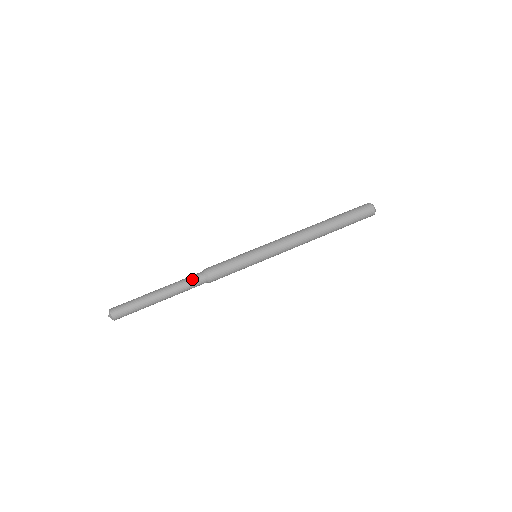
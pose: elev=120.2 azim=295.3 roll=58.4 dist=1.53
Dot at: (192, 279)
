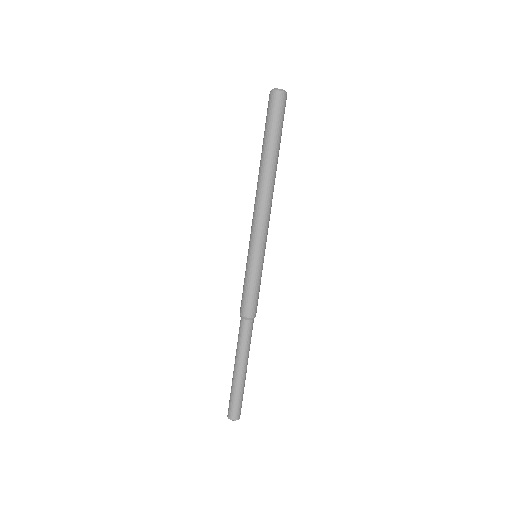
Dot at: (249, 334)
